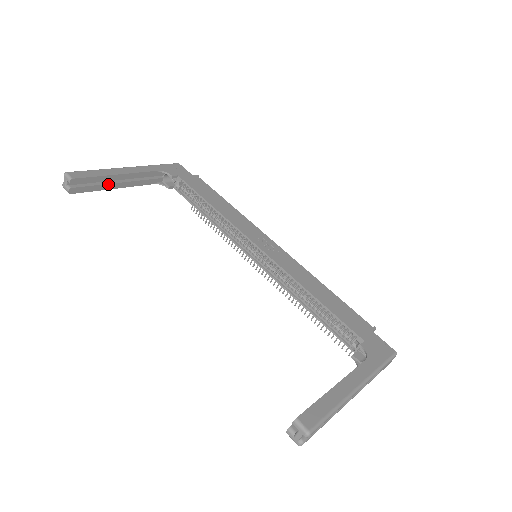
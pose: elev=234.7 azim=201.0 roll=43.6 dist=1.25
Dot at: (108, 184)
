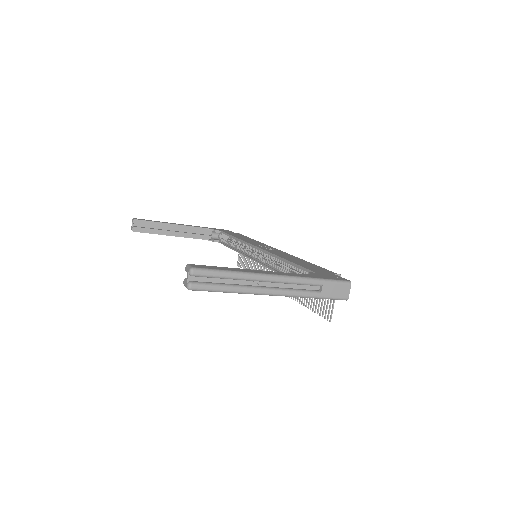
Dot at: (164, 230)
